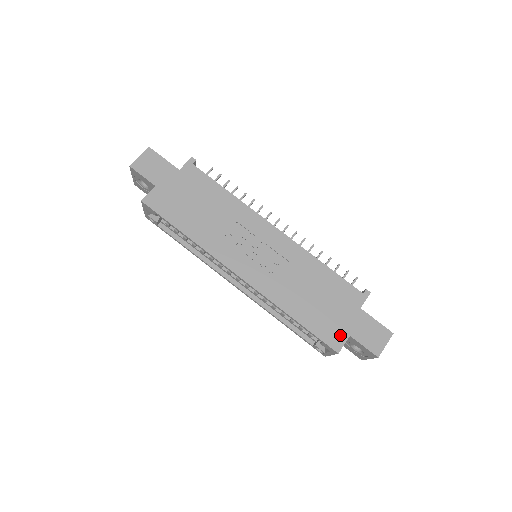
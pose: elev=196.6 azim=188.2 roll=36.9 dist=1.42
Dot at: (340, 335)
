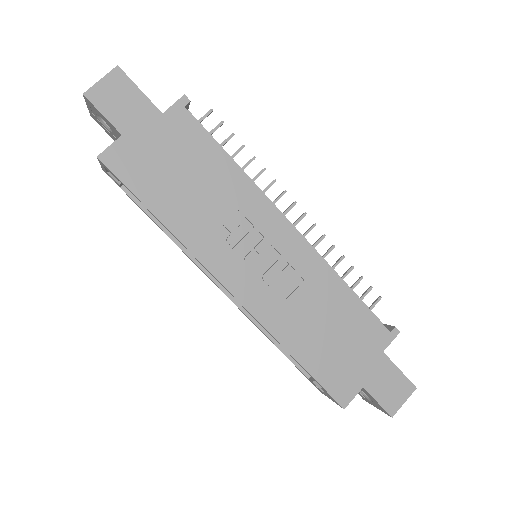
Dot at: (351, 385)
